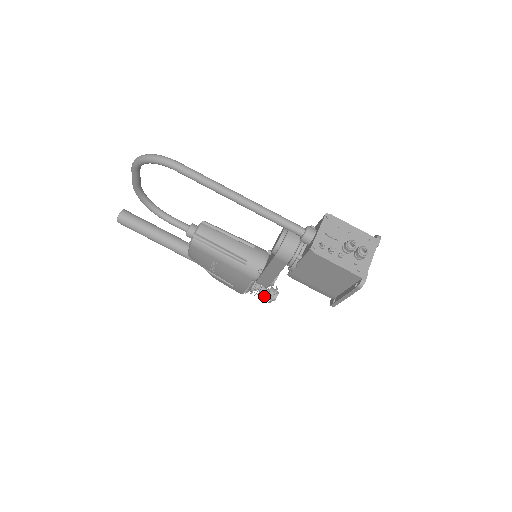
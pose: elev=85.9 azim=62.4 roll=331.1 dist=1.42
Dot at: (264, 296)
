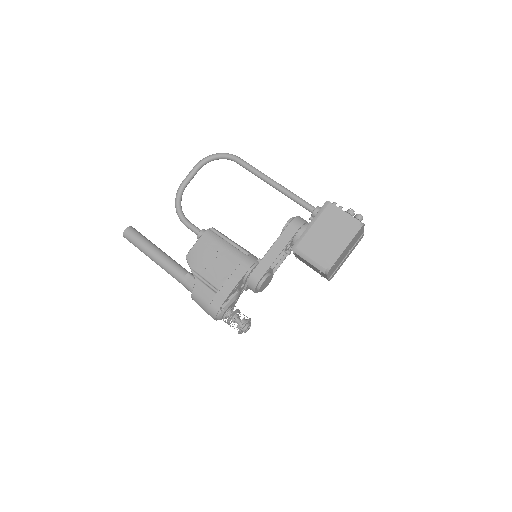
Dot at: (240, 316)
